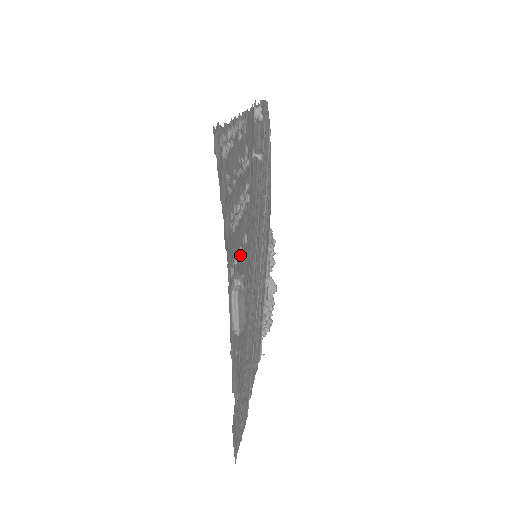
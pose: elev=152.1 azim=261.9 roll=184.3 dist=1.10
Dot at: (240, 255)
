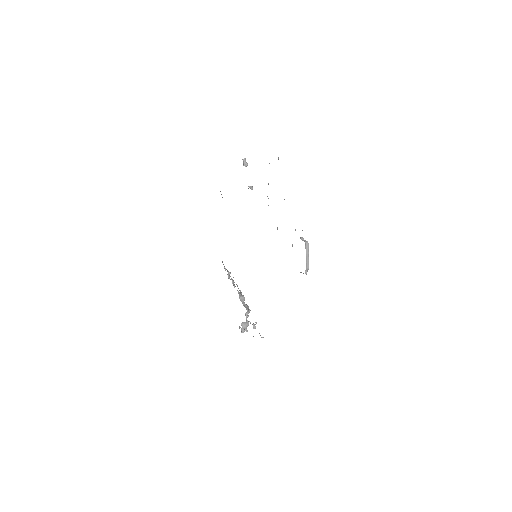
Dot at: occluded
